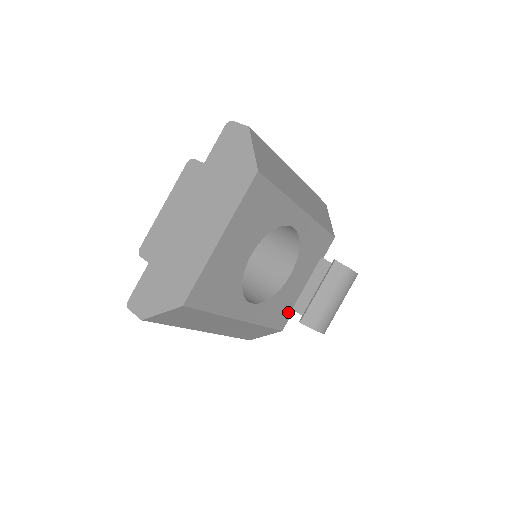
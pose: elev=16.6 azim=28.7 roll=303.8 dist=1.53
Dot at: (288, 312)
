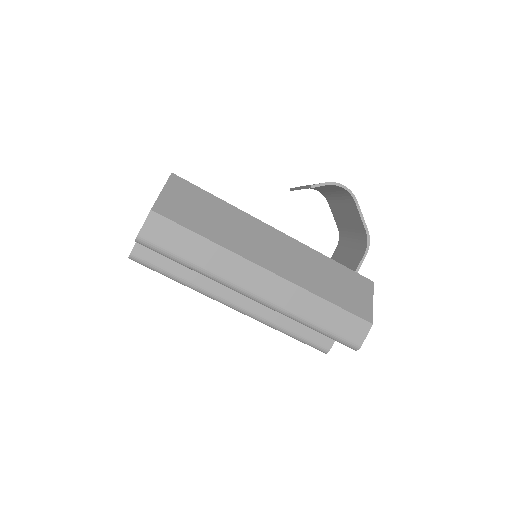
Dot at: occluded
